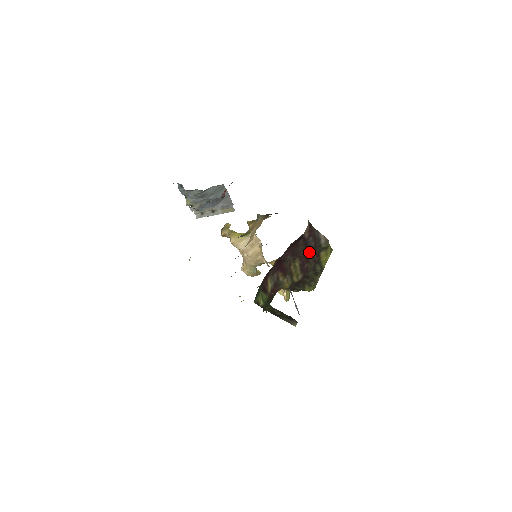
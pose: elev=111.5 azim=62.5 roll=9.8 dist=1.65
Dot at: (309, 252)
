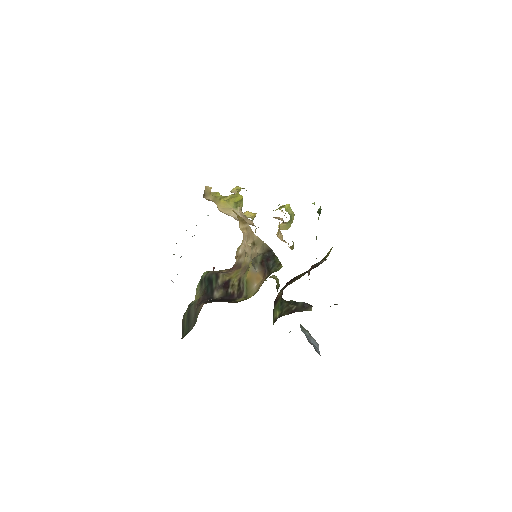
Dot at: occluded
